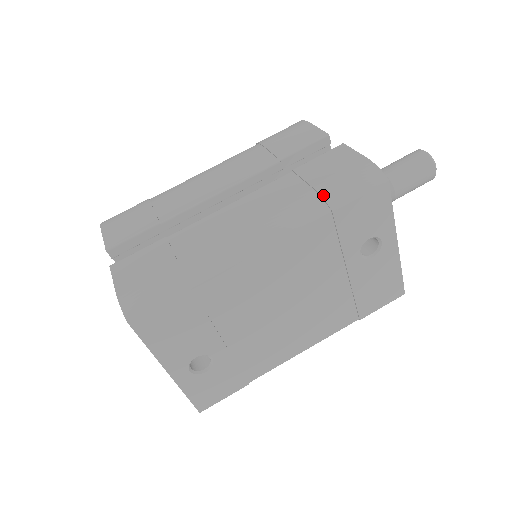
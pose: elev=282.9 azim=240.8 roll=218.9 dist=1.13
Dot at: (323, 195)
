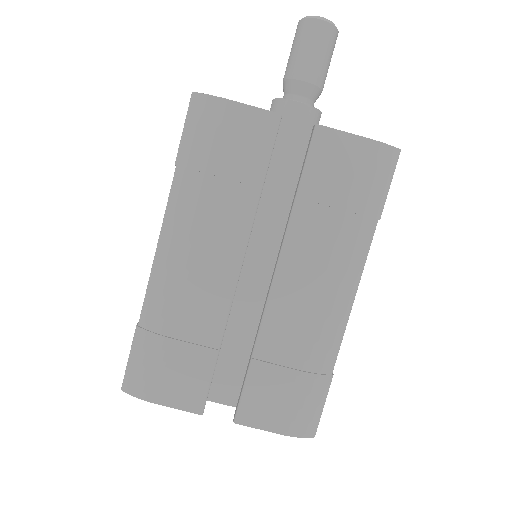
Dot at: (365, 213)
